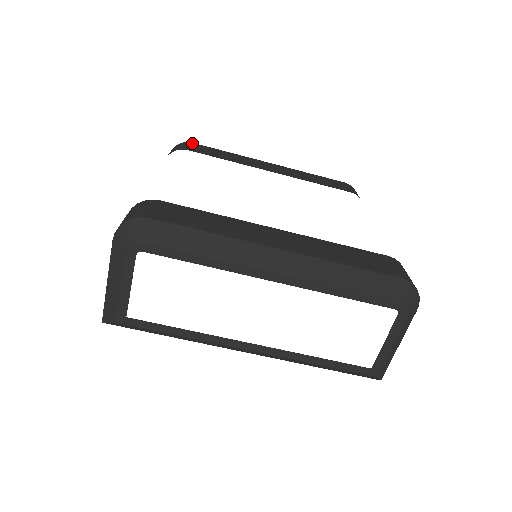
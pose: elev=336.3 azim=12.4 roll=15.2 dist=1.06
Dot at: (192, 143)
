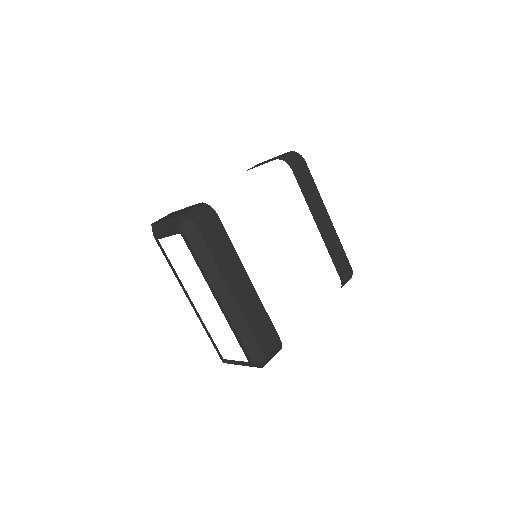
Dot at: (305, 162)
